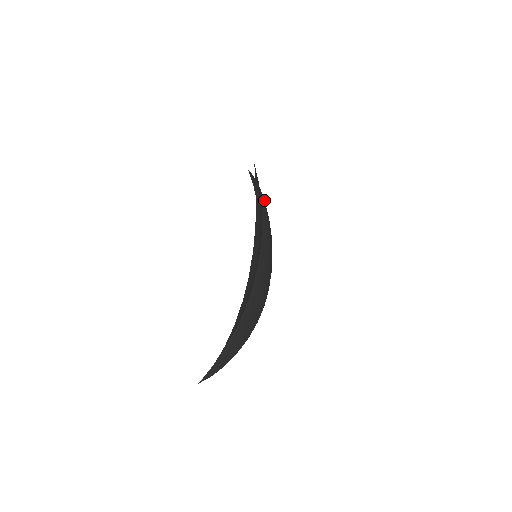
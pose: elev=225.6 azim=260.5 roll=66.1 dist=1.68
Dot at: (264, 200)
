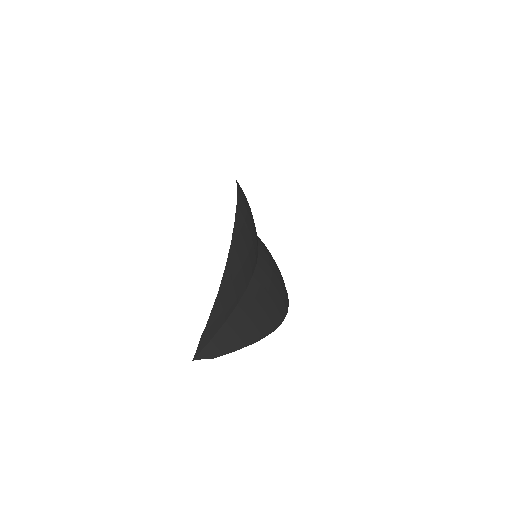
Dot at: occluded
